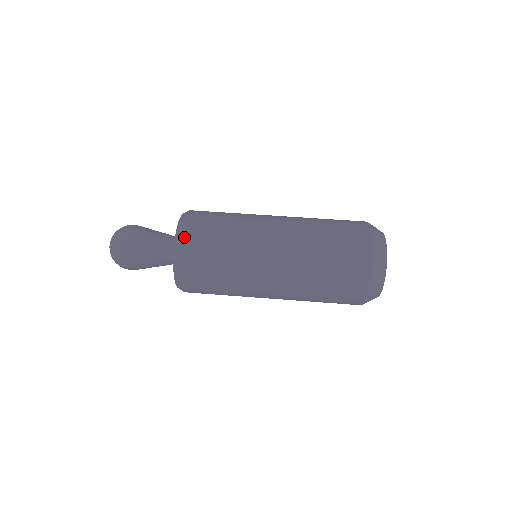
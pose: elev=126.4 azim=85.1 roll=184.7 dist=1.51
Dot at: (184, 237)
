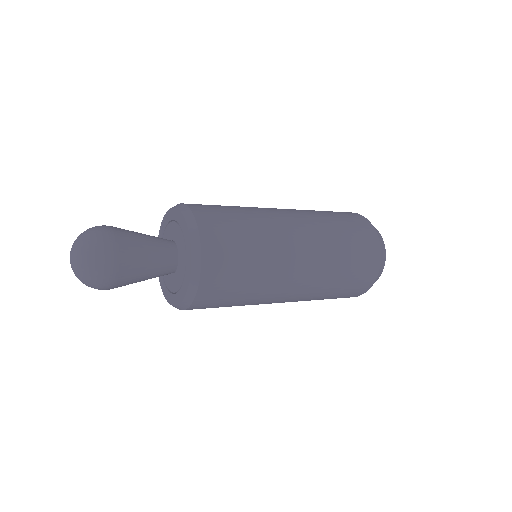
Dot at: (200, 220)
